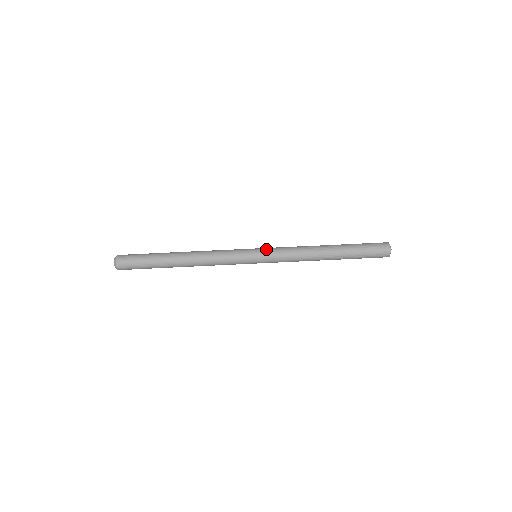
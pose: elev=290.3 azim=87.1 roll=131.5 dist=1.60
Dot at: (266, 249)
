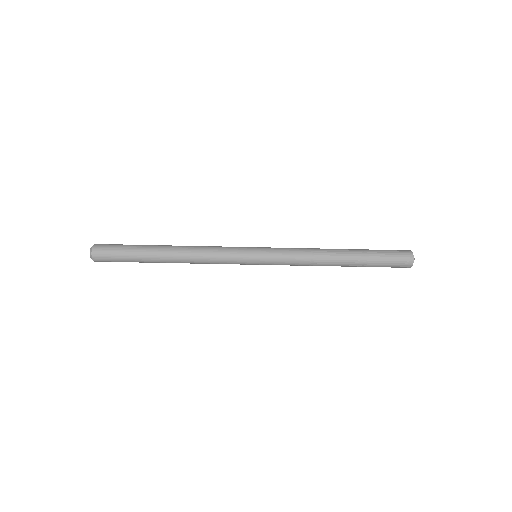
Dot at: (268, 252)
